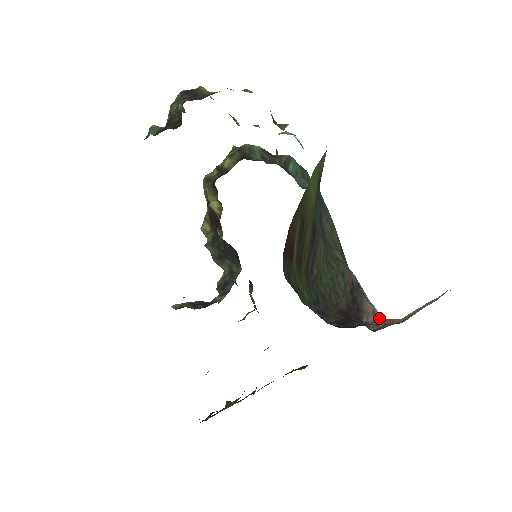
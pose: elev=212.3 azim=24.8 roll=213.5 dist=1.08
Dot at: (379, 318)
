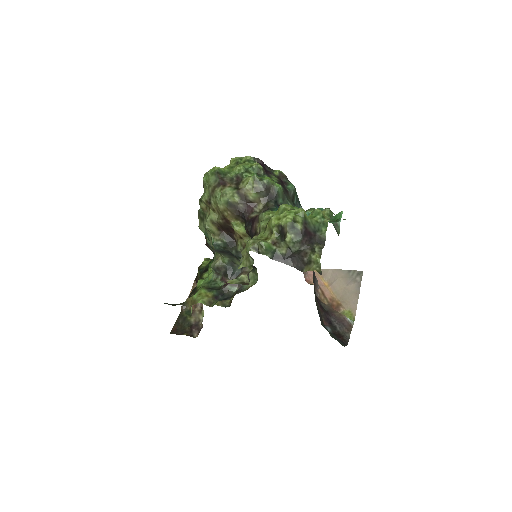
Dot at: (318, 285)
